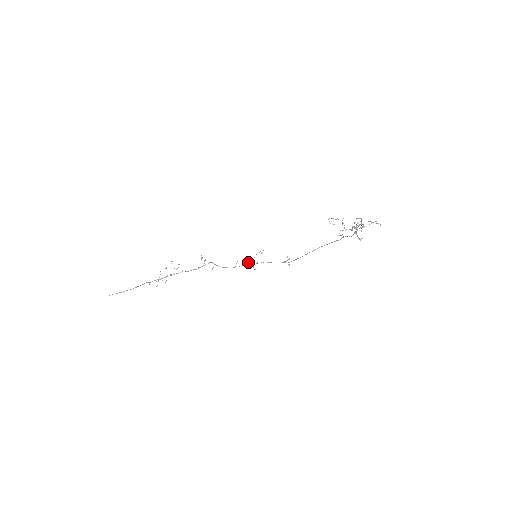
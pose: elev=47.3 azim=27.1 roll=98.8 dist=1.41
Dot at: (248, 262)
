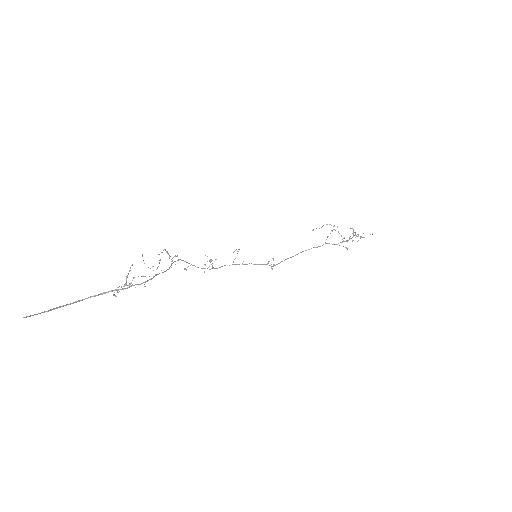
Dot at: occluded
